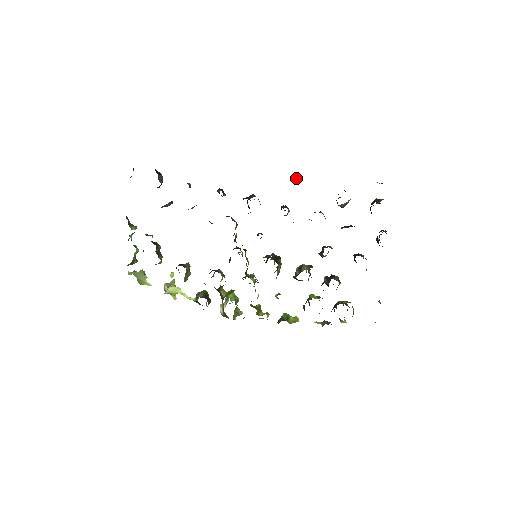
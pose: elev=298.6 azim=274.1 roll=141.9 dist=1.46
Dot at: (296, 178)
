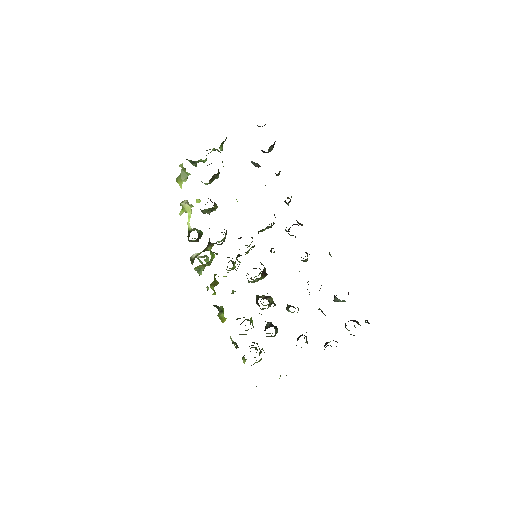
Dot at: occluded
